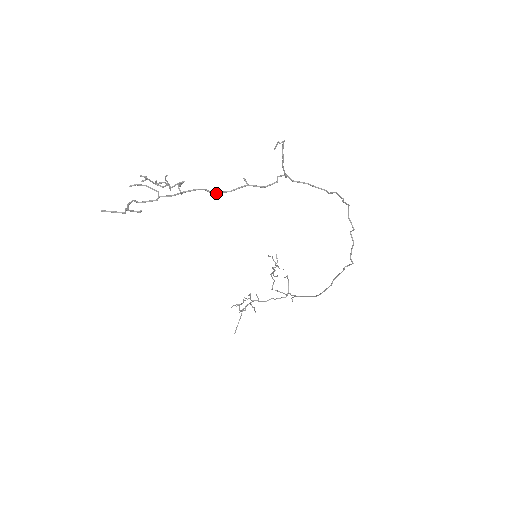
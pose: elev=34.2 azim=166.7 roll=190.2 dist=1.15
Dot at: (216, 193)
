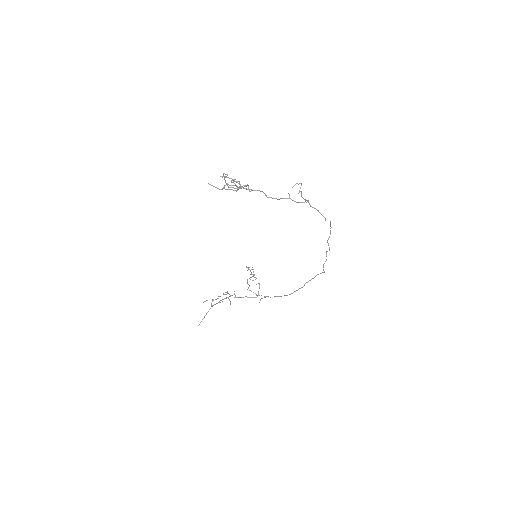
Dot at: (269, 197)
